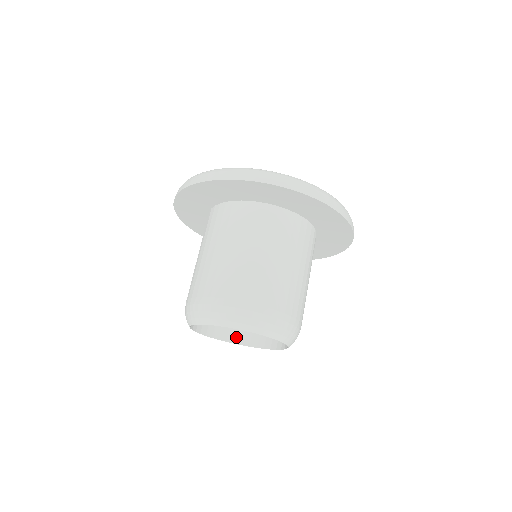
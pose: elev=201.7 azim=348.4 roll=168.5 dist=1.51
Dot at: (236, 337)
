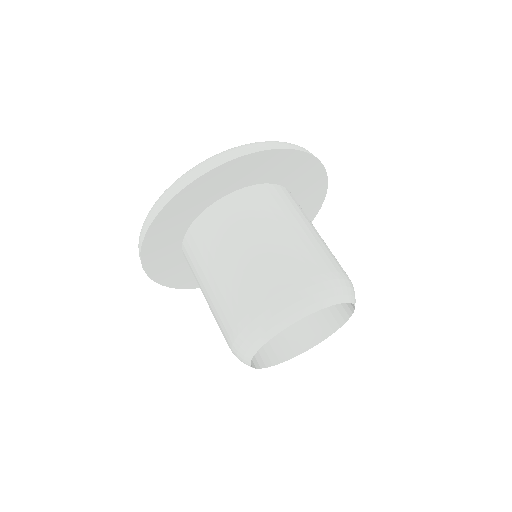
Dot at: (316, 336)
